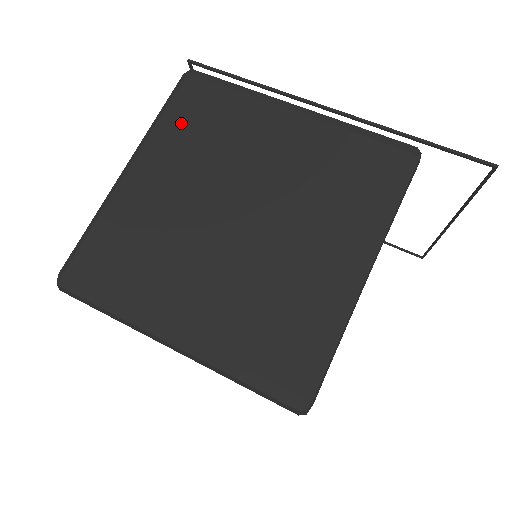
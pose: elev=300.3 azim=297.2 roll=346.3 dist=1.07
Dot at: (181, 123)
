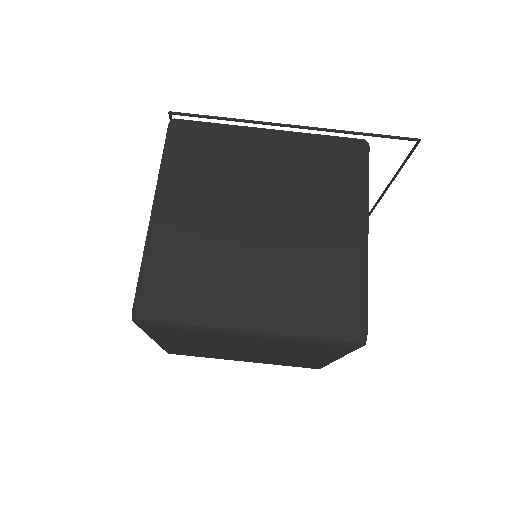
Dot at: (185, 163)
